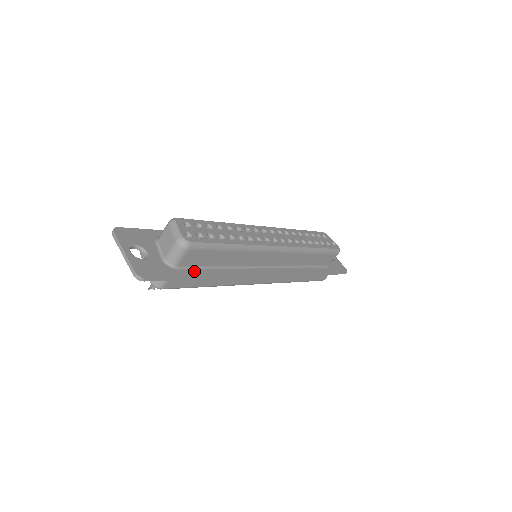
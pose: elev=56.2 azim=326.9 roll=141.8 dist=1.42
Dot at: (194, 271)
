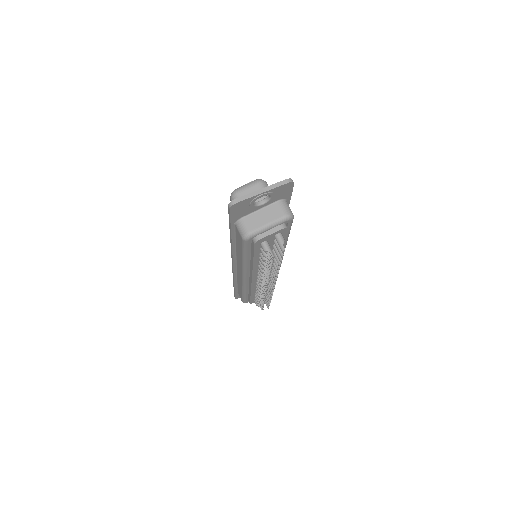
Dot at: occluded
